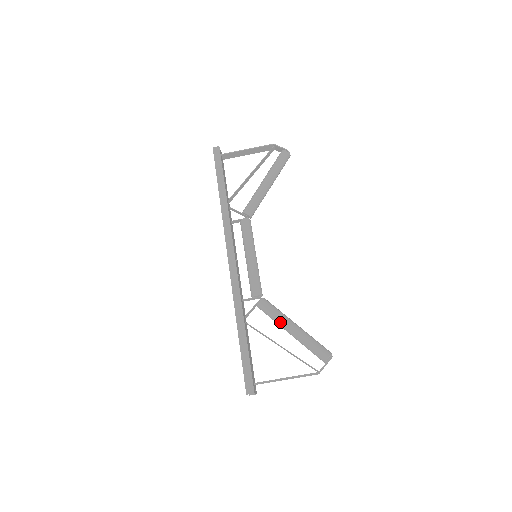
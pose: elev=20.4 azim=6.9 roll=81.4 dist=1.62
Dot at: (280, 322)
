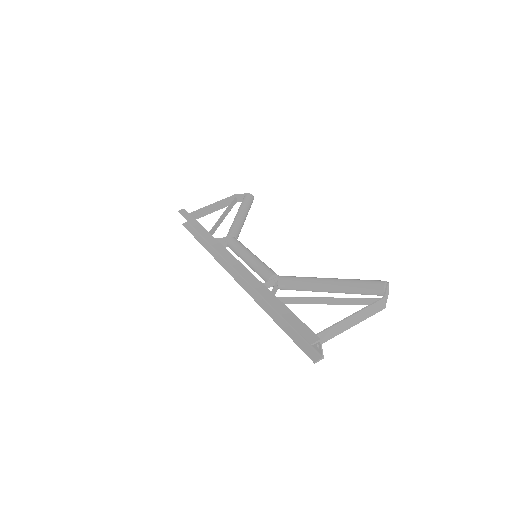
Dot at: (312, 282)
